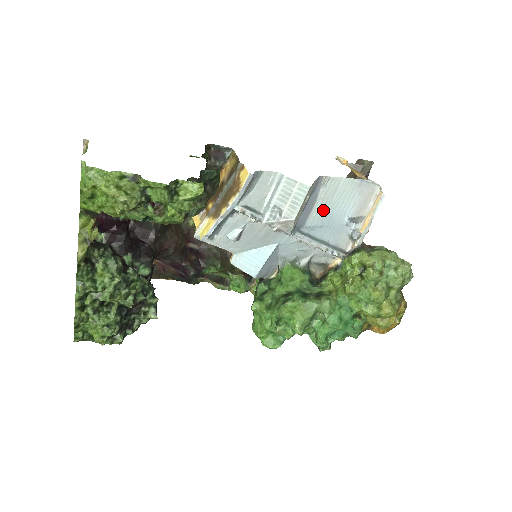
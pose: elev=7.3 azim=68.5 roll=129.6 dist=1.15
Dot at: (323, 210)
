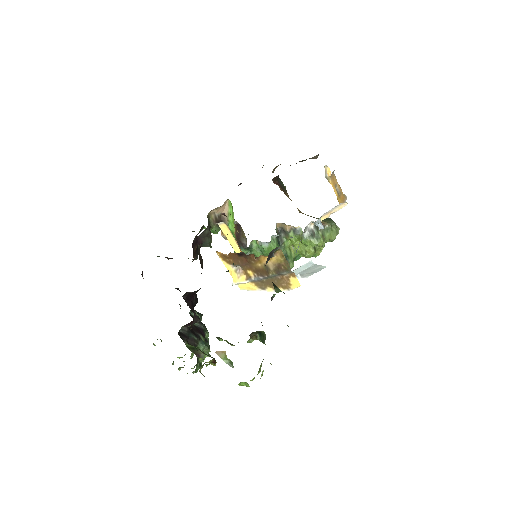
Dot at: occluded
